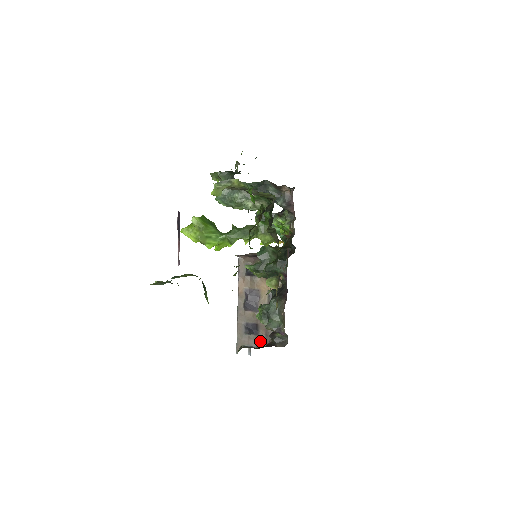
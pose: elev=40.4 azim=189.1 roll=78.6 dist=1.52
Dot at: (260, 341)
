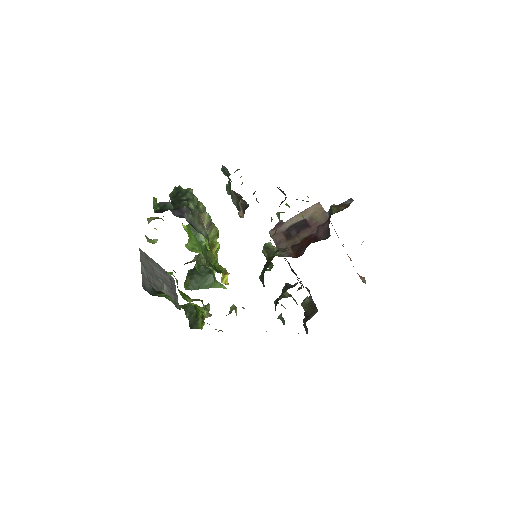
Dot at: occluded
